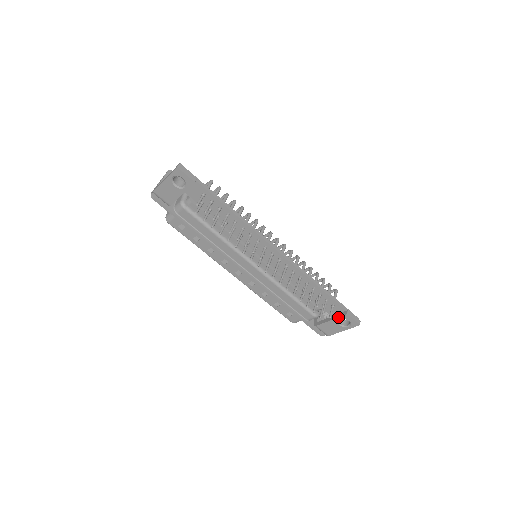
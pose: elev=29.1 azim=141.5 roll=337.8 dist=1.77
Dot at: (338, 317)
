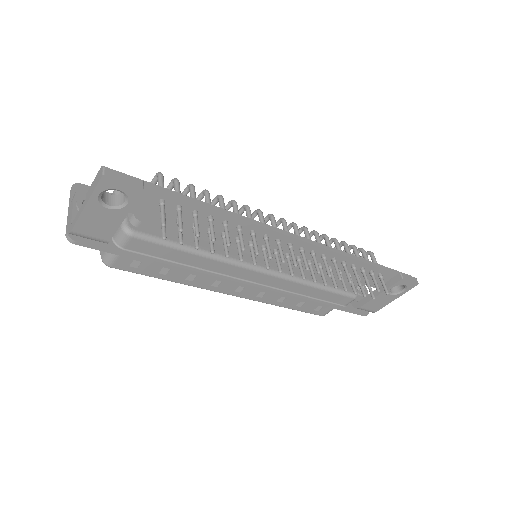
Dot at: (390, 287)
